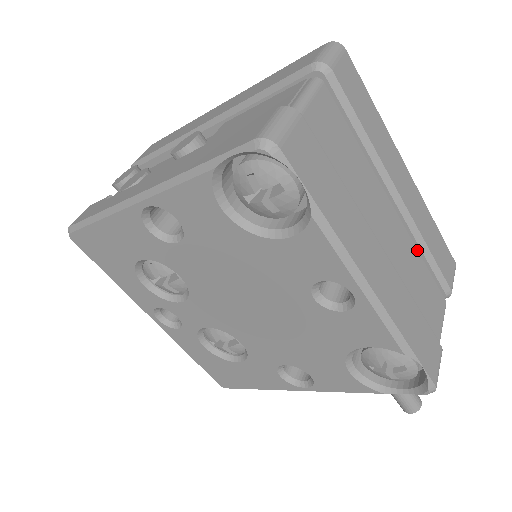
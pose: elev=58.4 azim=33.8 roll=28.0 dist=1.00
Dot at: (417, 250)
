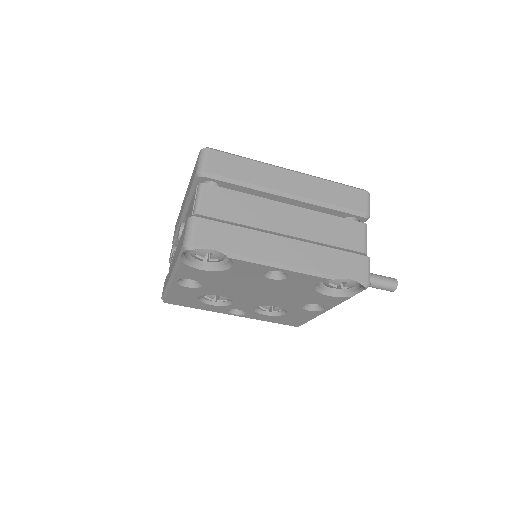
Dot at: (321, 213)
